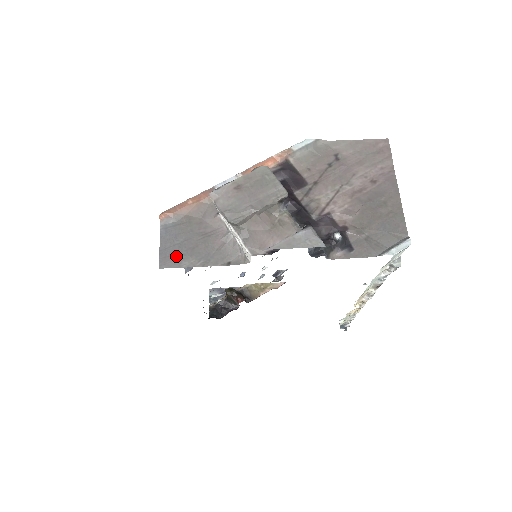
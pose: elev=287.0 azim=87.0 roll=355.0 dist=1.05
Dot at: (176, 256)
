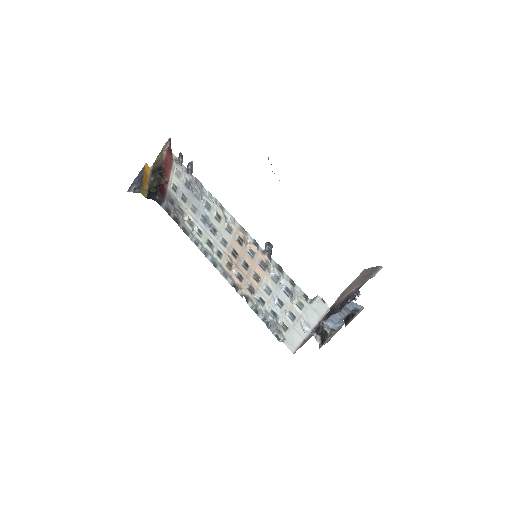
Dot at: occluded
